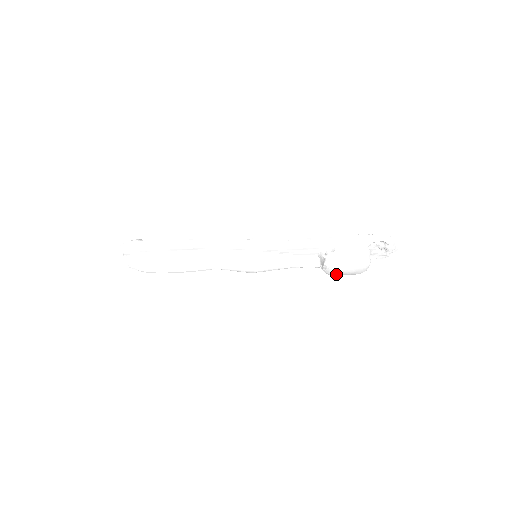
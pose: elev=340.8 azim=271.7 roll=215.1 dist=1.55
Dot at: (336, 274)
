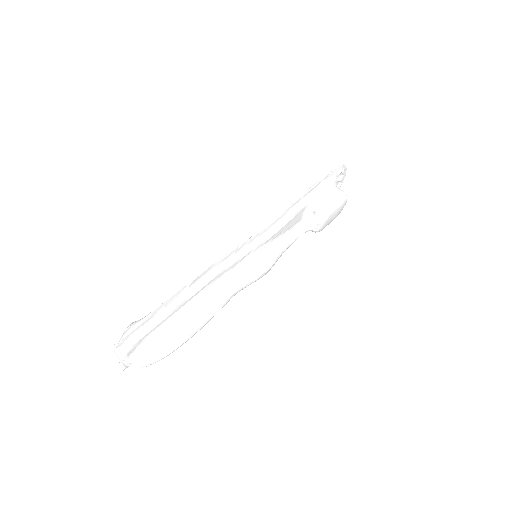
Dot at: (325, 226)
